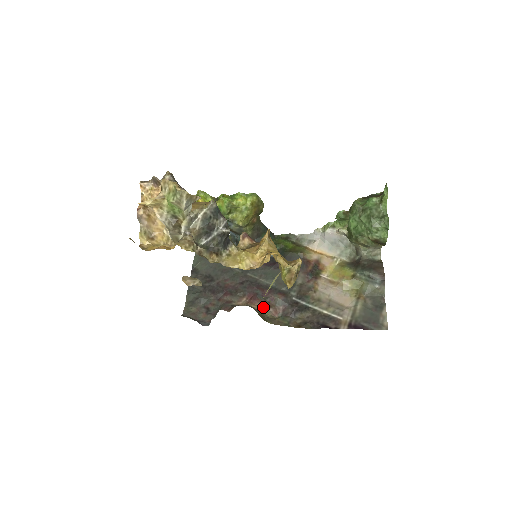
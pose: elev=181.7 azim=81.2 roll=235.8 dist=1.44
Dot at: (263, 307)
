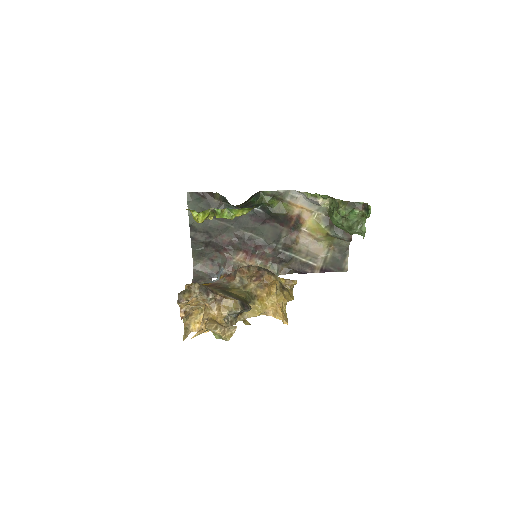
Dot at: (257, 260)
